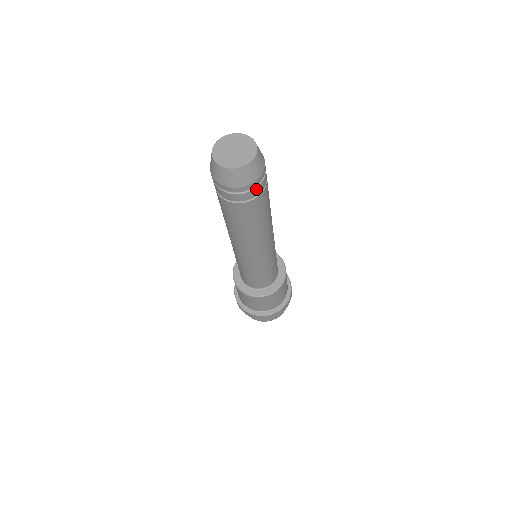
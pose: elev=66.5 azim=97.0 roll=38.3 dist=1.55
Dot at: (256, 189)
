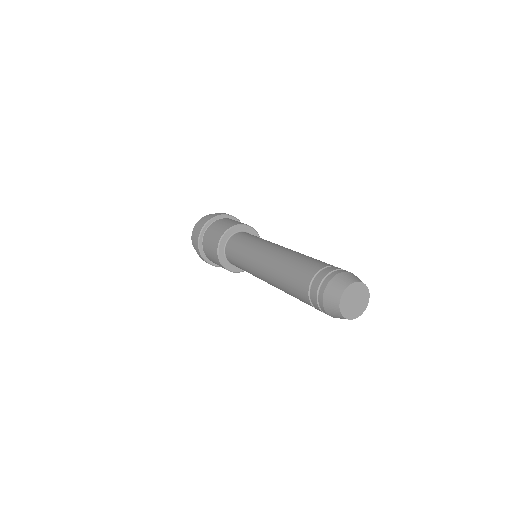
Dot at: occluded
